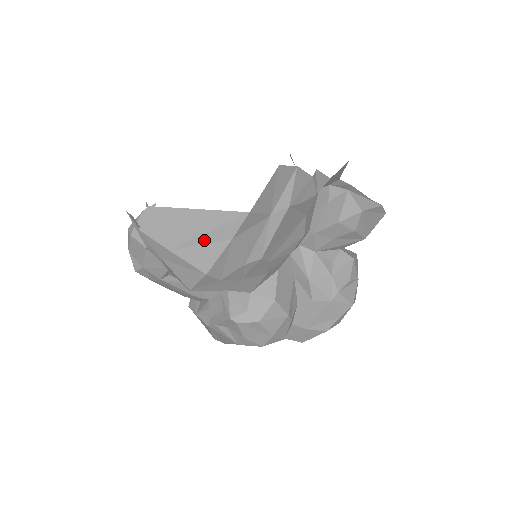
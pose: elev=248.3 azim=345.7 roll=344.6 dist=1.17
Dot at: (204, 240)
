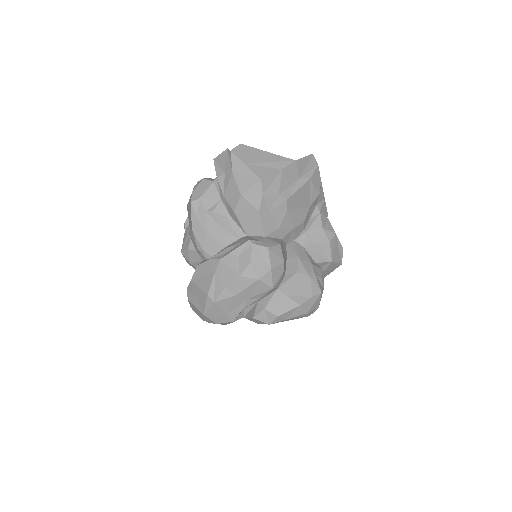
Dot at: (266, 165)
